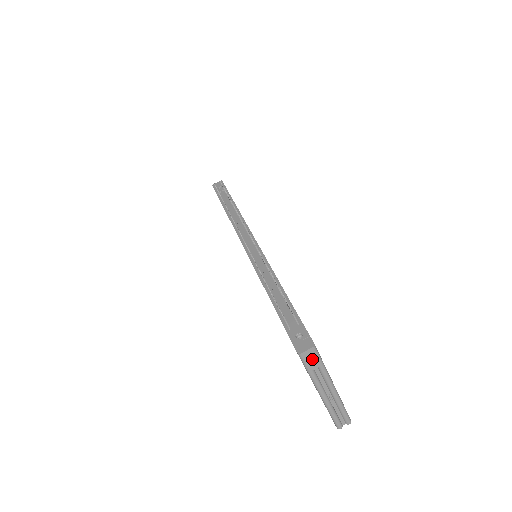
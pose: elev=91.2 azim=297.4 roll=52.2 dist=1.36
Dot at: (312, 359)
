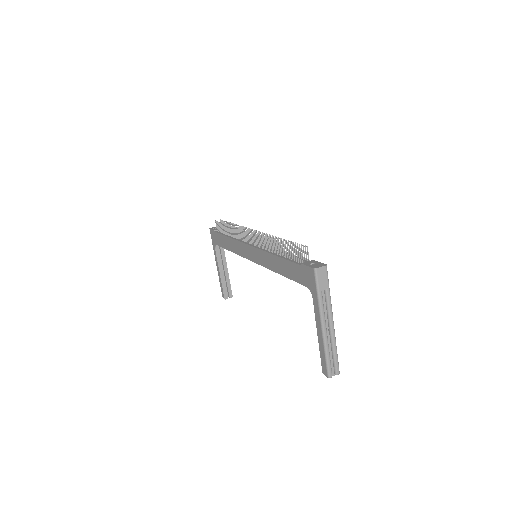
Dot at: (323, 278)
